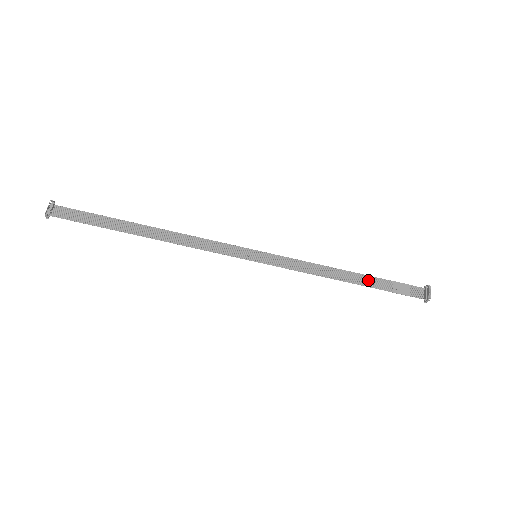
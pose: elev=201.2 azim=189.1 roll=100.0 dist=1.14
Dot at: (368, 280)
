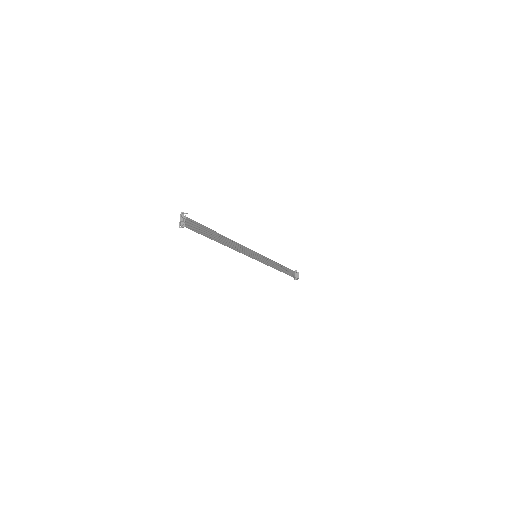
Dot at: (284, 269)
